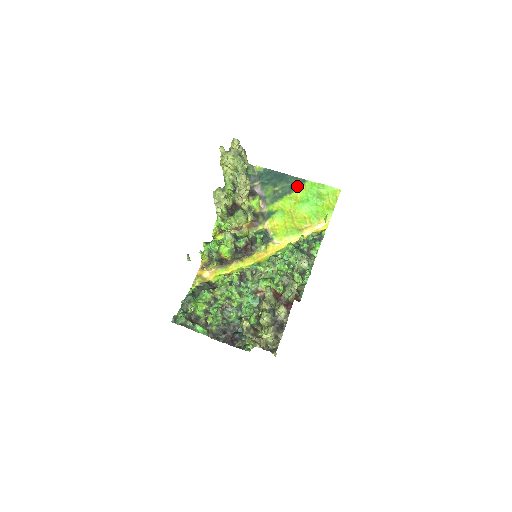
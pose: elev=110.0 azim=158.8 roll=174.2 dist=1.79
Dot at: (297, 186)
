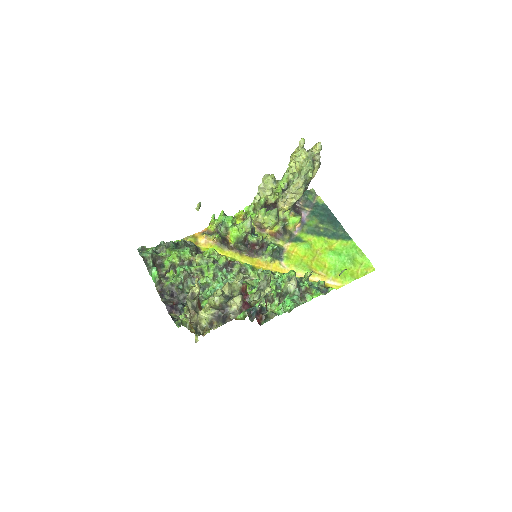
Dot at: (340, 237)
